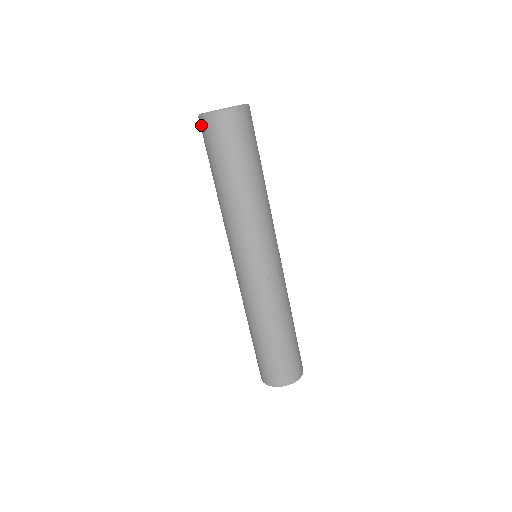
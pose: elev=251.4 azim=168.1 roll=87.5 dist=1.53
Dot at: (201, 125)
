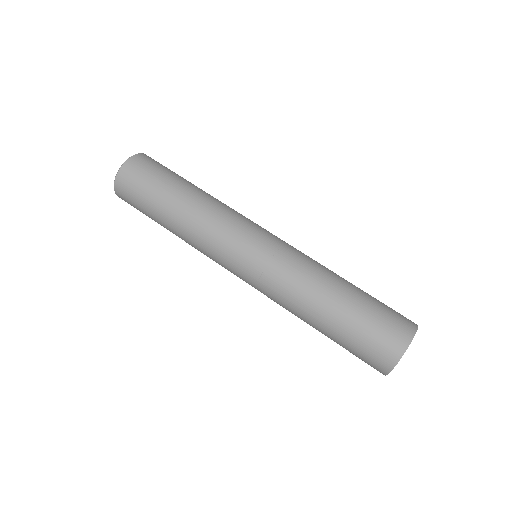
Dot at: (129, 169)
